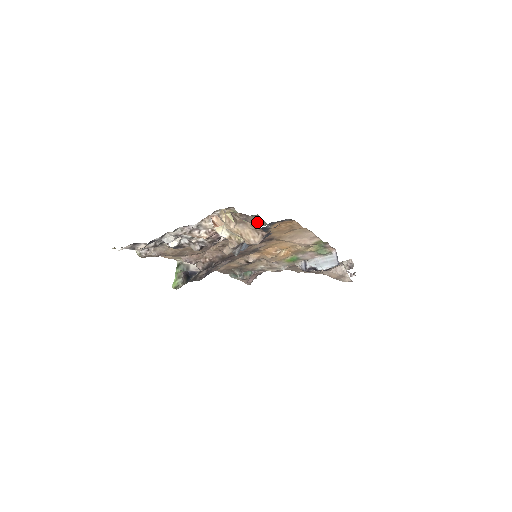
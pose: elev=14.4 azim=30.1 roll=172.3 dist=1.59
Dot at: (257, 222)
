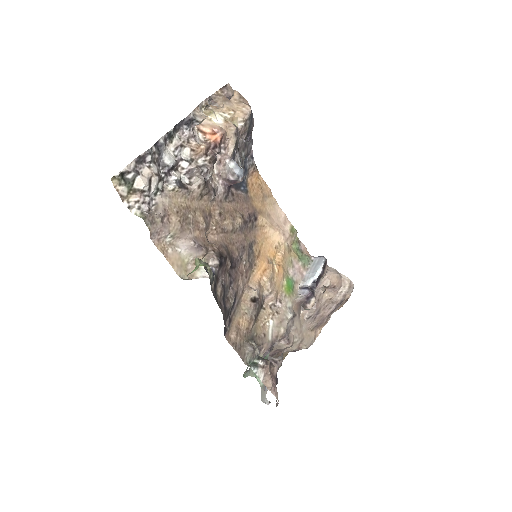
Dot at: occluded
